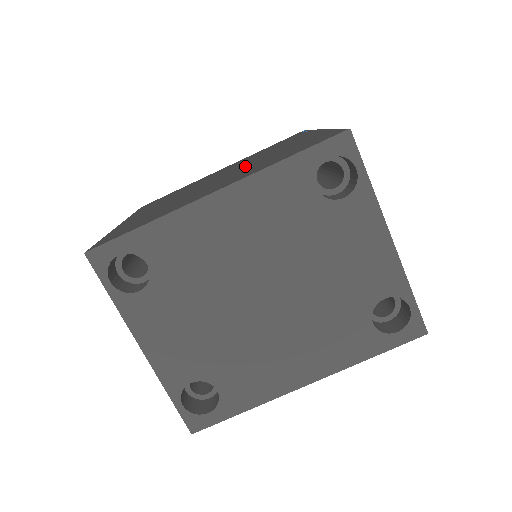
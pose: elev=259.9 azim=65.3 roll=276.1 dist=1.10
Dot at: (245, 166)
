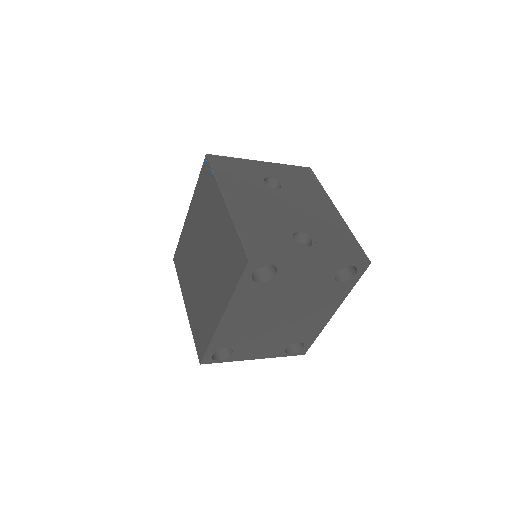
Dot at: (210, 253)
